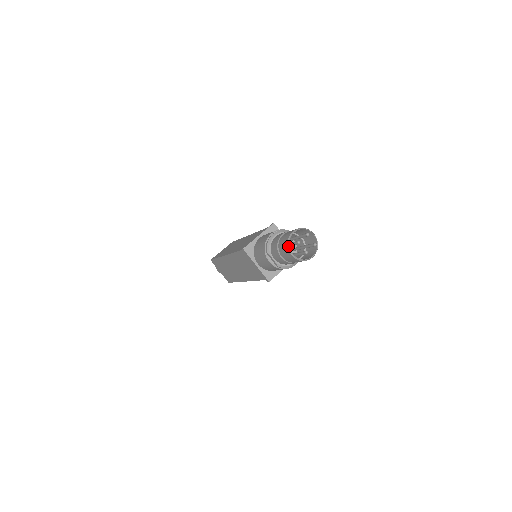
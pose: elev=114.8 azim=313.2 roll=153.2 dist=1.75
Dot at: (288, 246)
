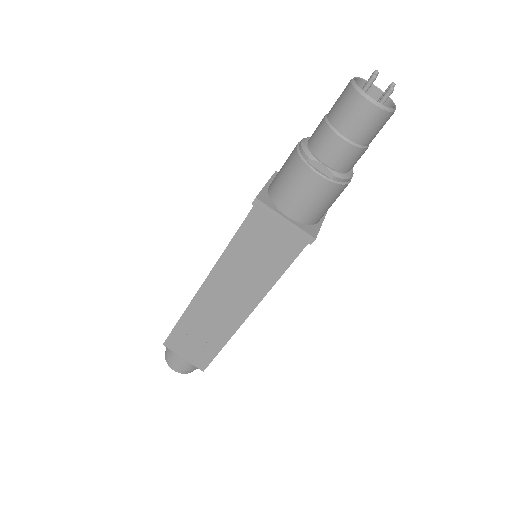
Dot at: (359, 91)
